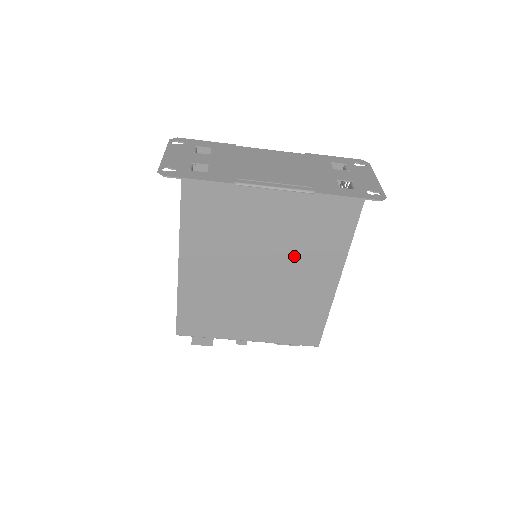
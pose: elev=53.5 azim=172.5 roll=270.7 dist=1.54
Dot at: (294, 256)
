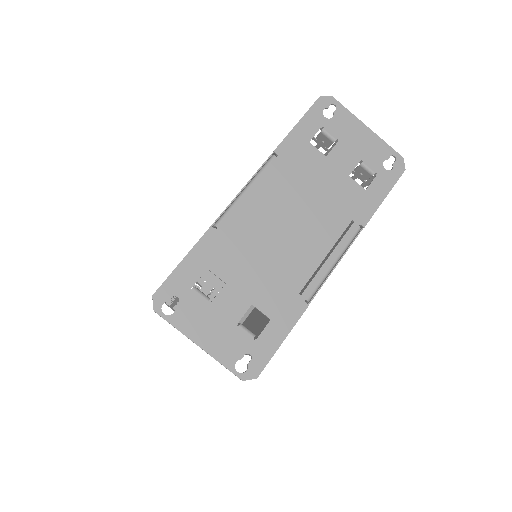
Dot at: occluded
